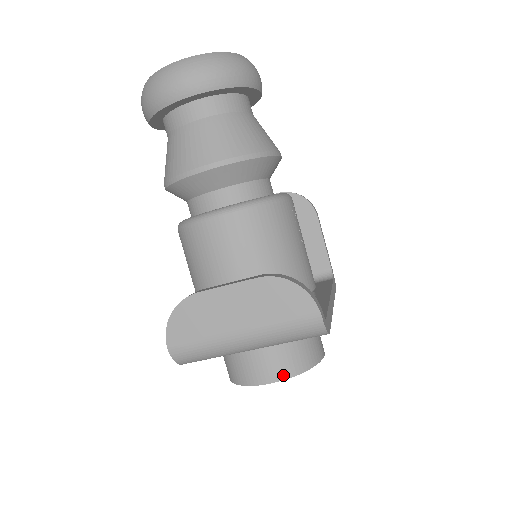
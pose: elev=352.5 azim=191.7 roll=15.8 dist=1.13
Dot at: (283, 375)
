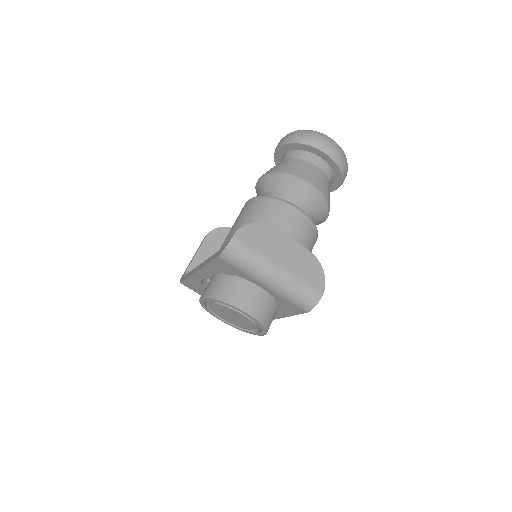
Dot at: (257, 316)
